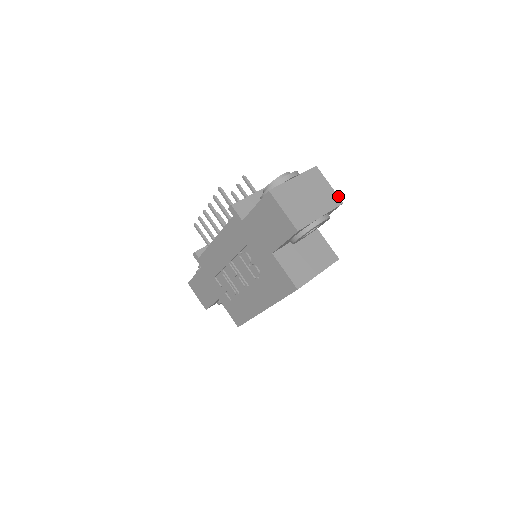
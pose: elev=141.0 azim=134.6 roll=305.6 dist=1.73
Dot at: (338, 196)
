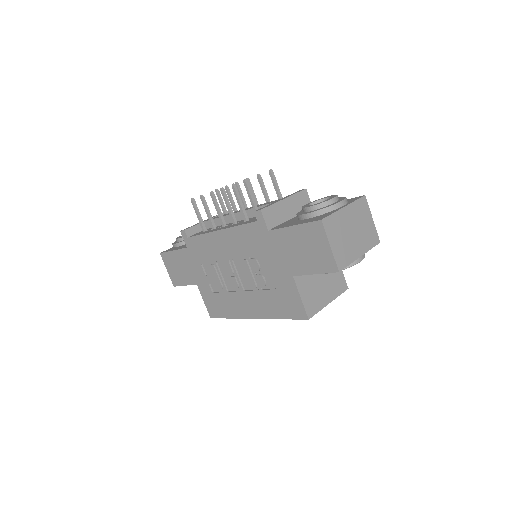
Dot at: (377, 234)
